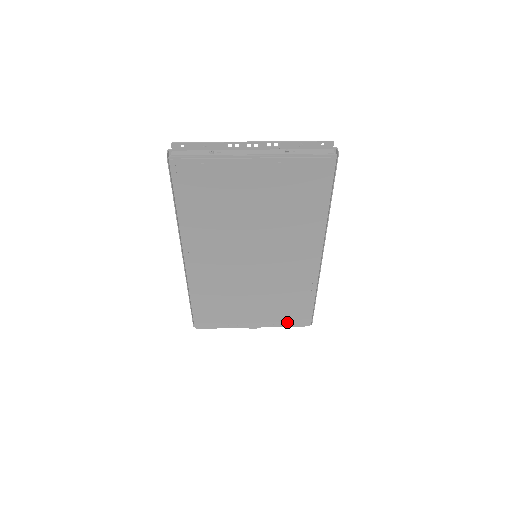
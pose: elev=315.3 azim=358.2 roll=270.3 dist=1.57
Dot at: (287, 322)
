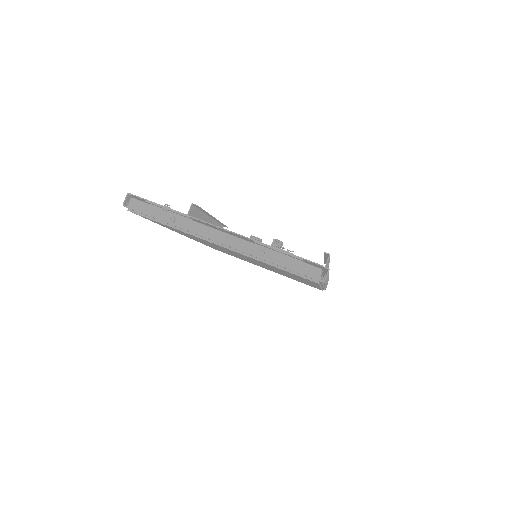
Dot at: occluded
